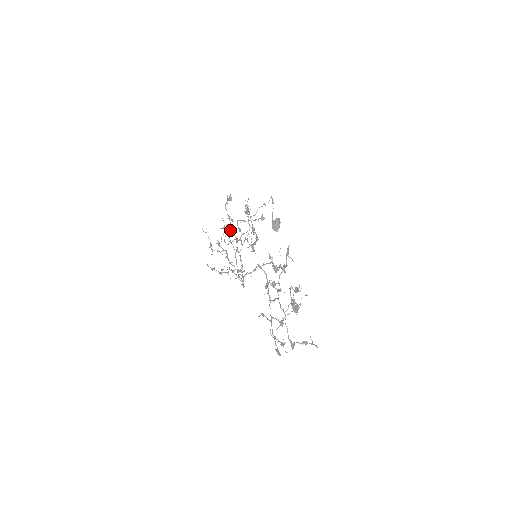
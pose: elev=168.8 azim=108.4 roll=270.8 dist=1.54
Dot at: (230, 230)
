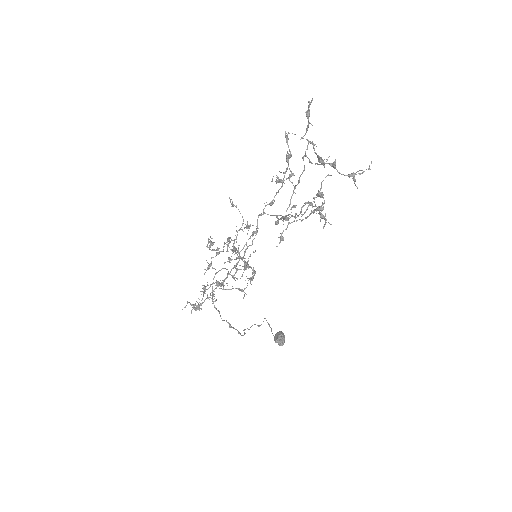
Dot at: (217, 252)
